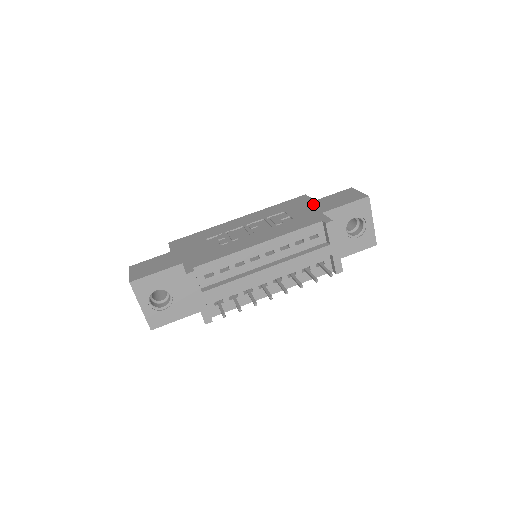
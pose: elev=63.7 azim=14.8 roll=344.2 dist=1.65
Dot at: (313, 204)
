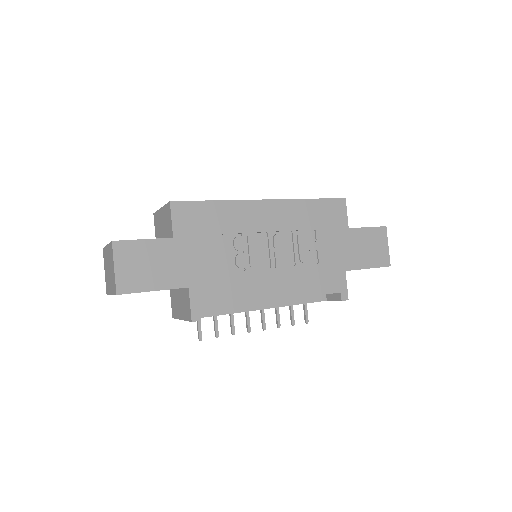
Dot at: (345, 239)
